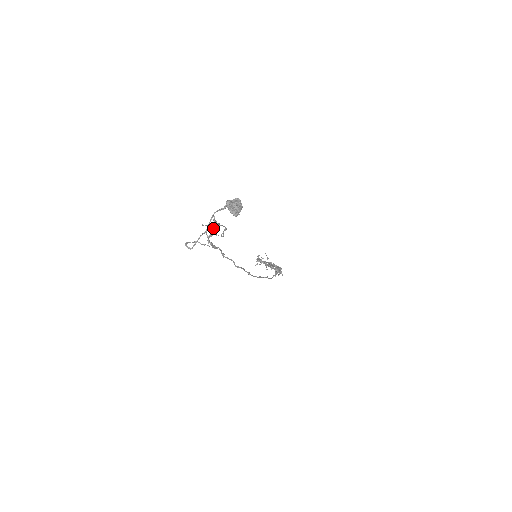
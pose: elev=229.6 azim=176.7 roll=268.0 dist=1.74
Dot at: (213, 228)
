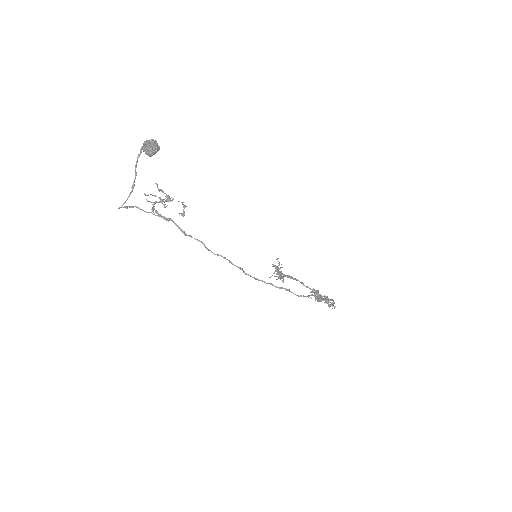
Dot at: (167, 205)
